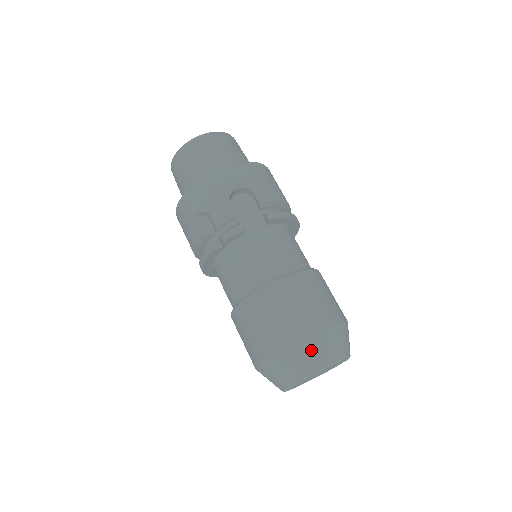
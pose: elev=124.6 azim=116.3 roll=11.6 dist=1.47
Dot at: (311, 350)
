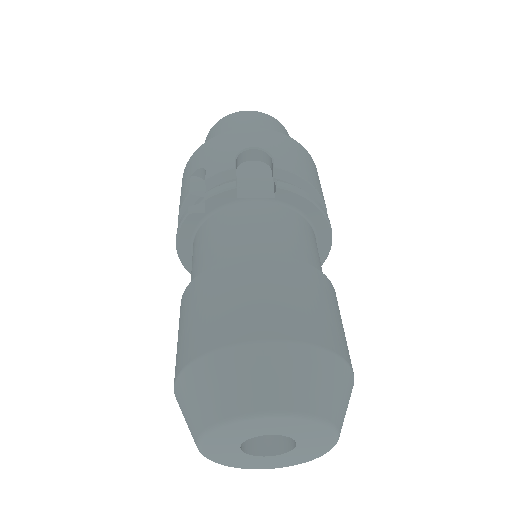
Dot at: (255, 370)
